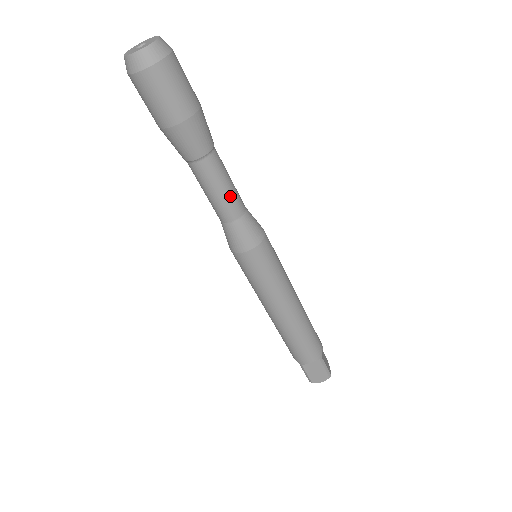
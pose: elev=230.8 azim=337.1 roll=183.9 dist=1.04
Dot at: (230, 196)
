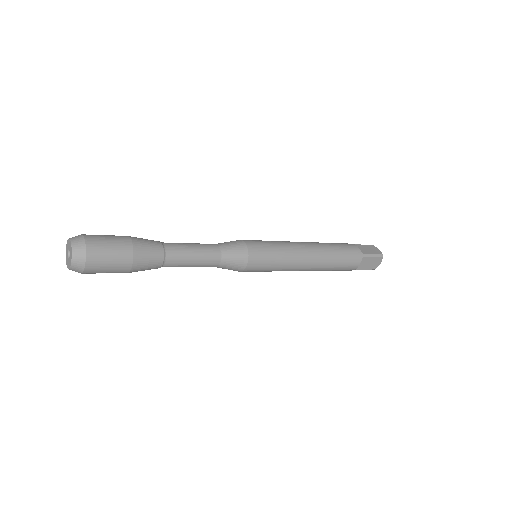
Dot at: occluded
